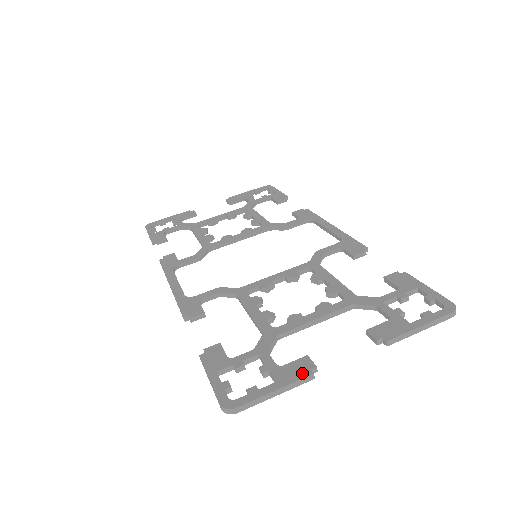
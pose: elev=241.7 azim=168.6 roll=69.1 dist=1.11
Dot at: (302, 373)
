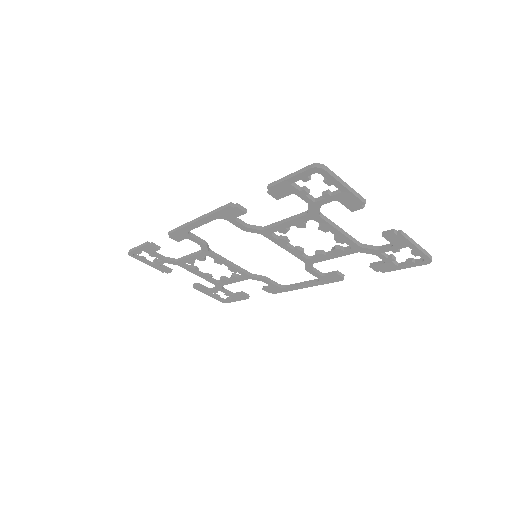
Dot at: (358, 197)
